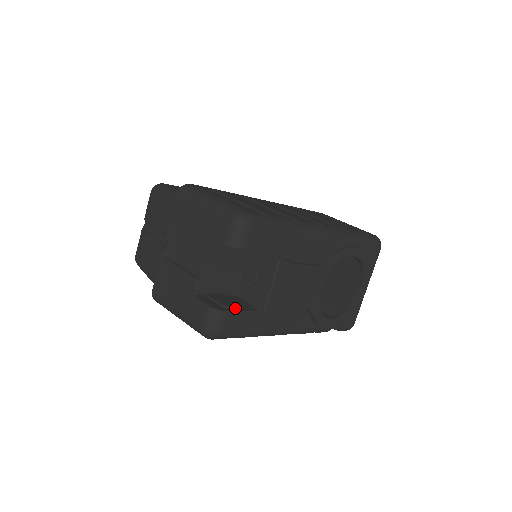
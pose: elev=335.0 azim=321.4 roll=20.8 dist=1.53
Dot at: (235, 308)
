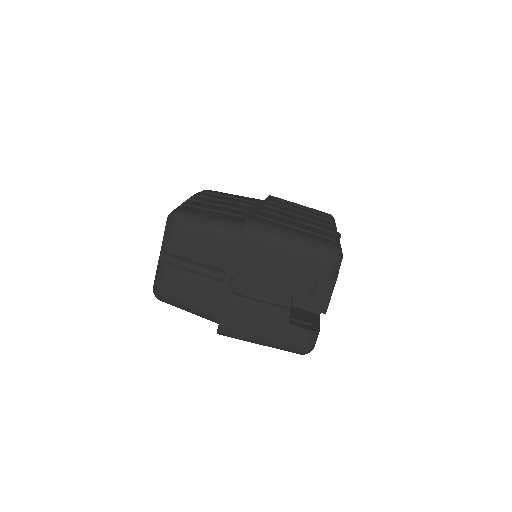
Dot at: (315, 322)
